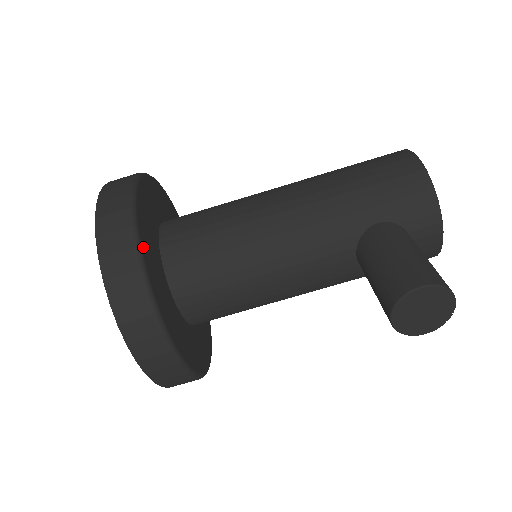
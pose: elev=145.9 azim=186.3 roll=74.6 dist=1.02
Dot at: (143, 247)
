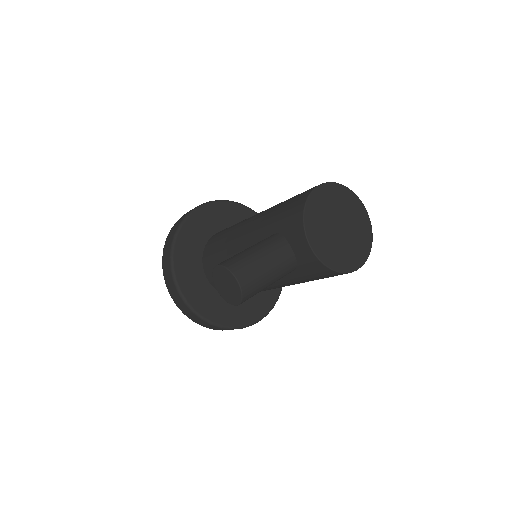
Dot at: (181, 235)
